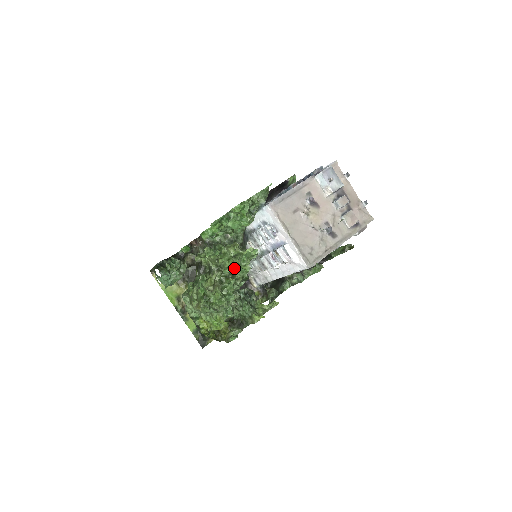
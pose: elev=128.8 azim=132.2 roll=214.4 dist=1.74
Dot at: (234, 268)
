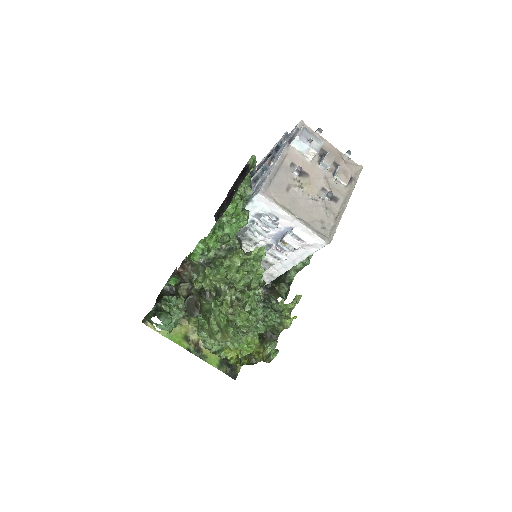
Dot at: (247, 278)
